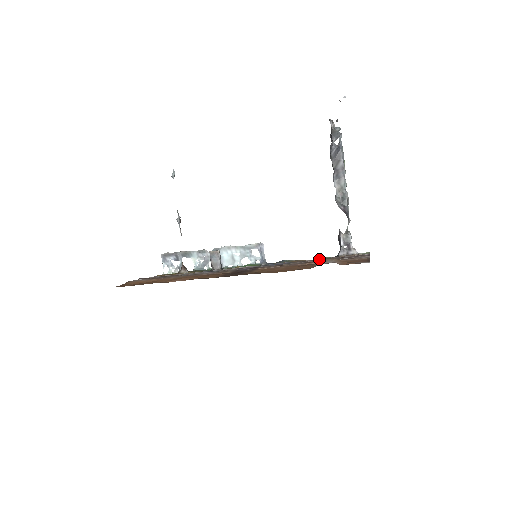
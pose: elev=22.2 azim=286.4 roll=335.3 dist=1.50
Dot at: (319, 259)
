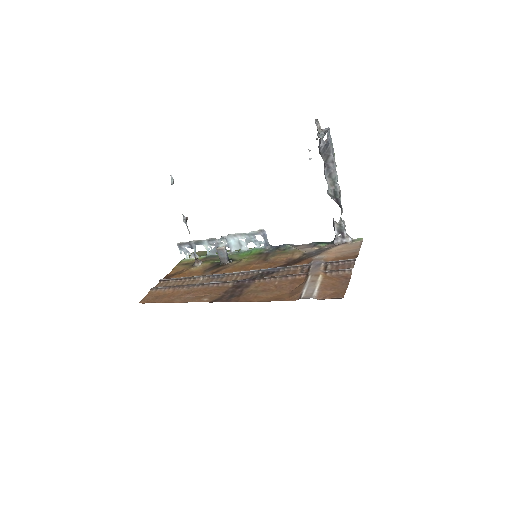
Dot at: (310, 265)
